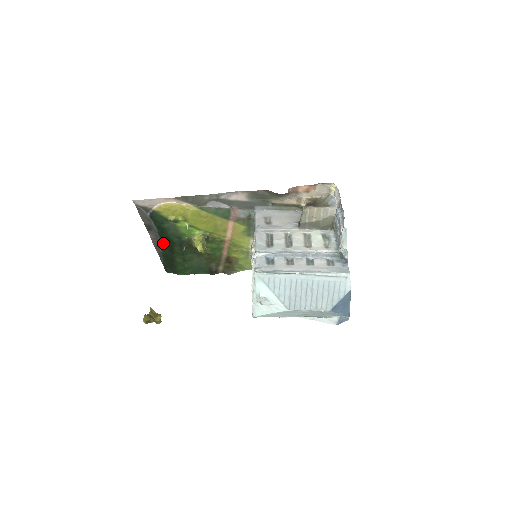
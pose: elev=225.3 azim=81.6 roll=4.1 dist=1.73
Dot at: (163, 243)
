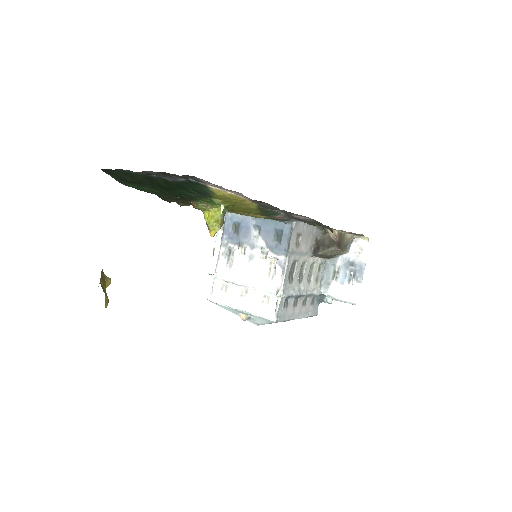
Dot at: (154, 179)
